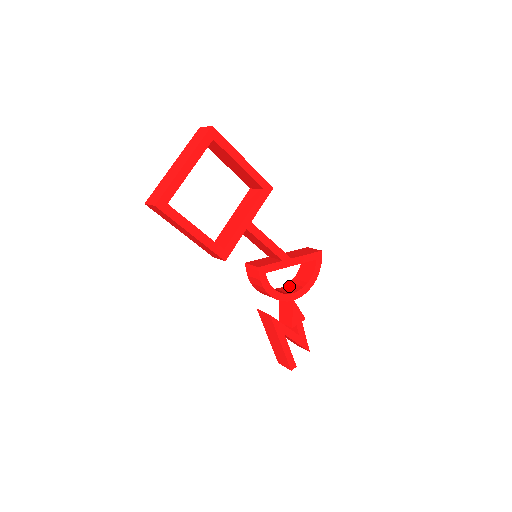
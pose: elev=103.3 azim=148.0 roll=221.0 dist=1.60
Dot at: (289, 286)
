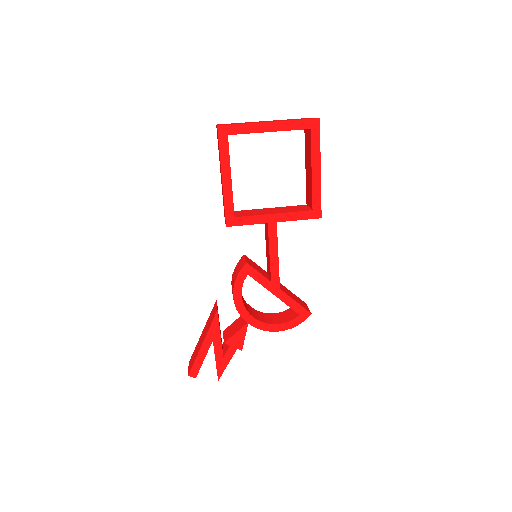
Dot at: (259, 313)
